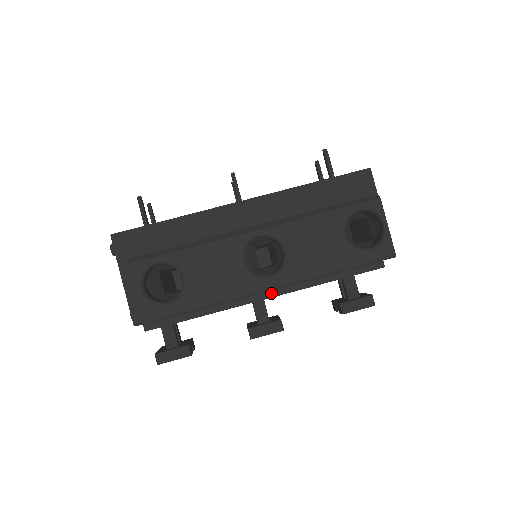
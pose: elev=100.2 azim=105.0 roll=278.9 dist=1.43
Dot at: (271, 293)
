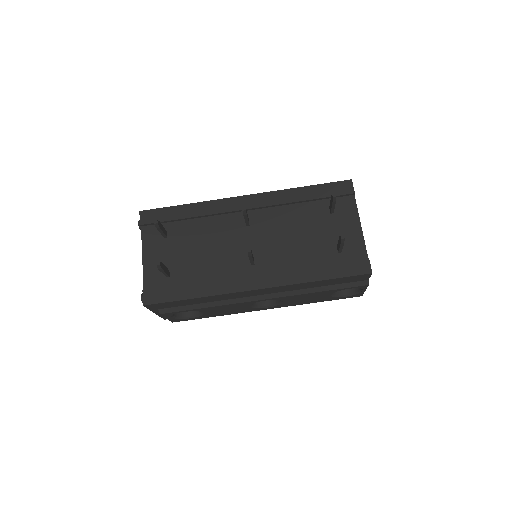
Dot at: occluded
